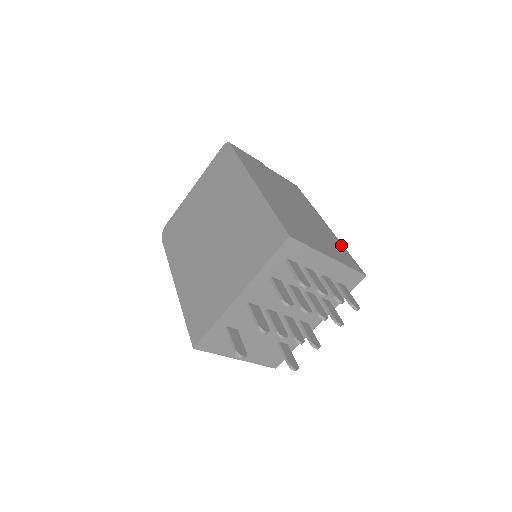
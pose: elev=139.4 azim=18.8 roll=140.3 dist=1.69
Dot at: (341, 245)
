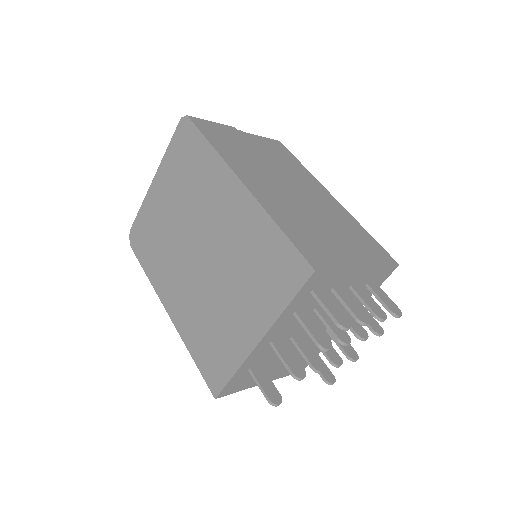
Dot at: (358, 226)
